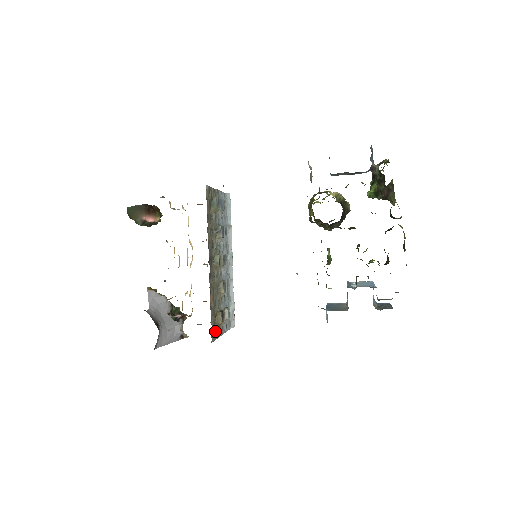
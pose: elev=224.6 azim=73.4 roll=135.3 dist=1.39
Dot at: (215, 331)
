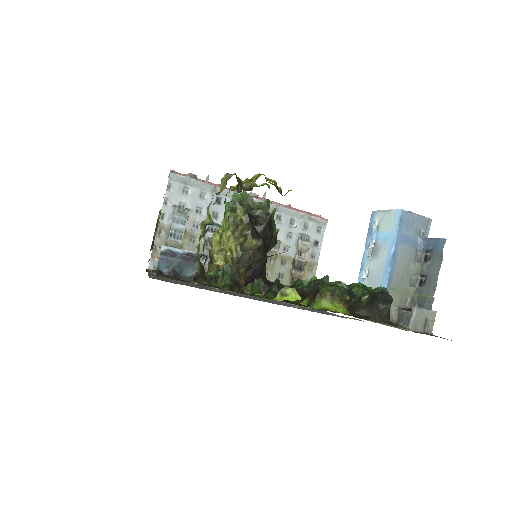
Dot at: occluded
